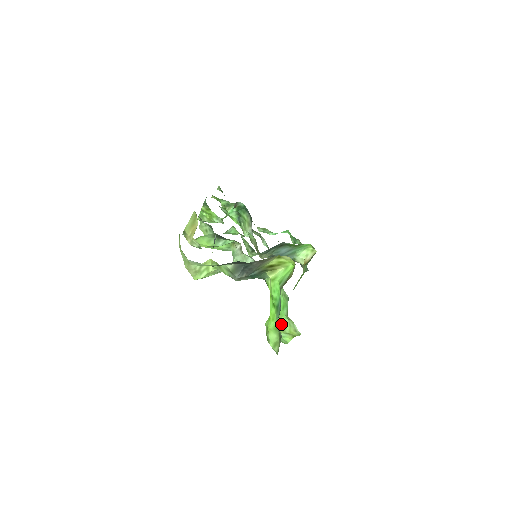
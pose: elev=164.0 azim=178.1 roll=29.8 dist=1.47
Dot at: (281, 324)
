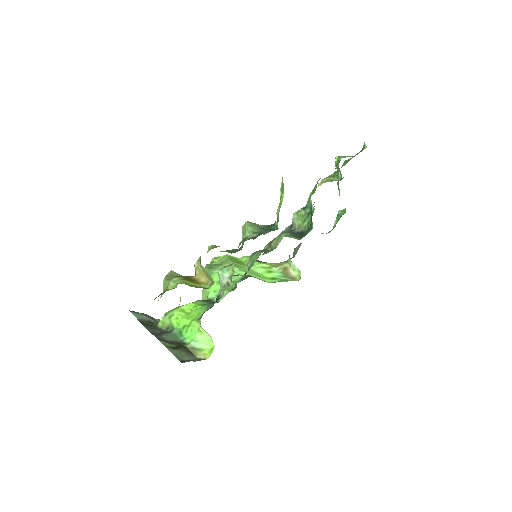
Dot at: occluded
